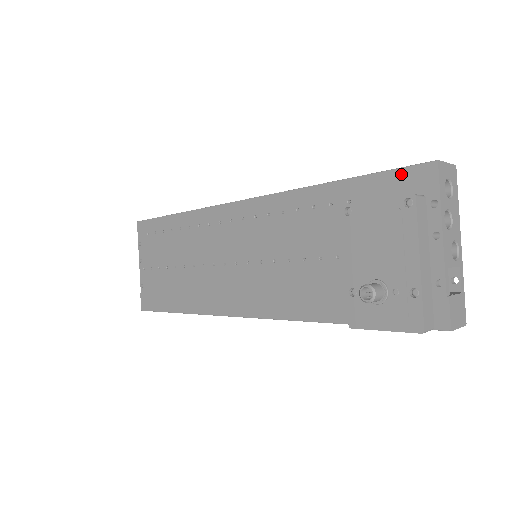
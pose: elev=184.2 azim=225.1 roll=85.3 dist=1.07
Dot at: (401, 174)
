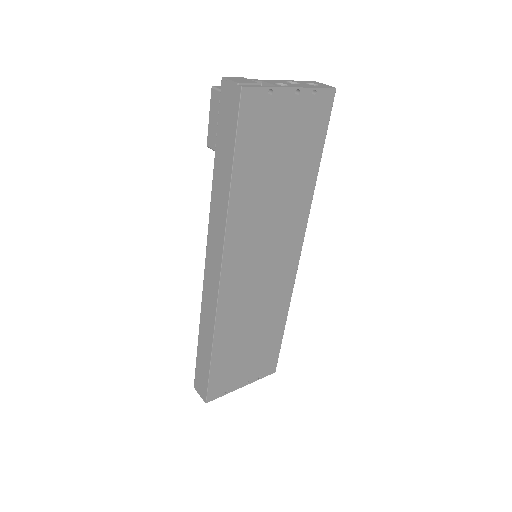
Dot at: occluded
